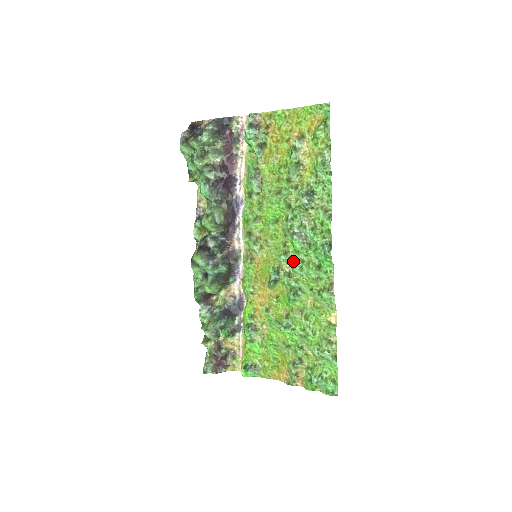
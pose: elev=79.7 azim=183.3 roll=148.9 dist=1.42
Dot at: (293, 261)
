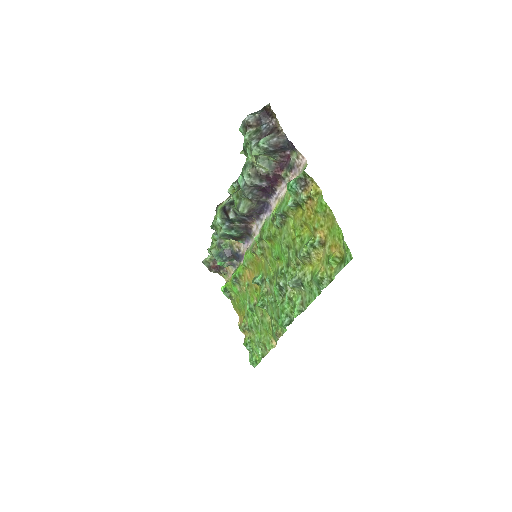
Dot at: (271, 292)
